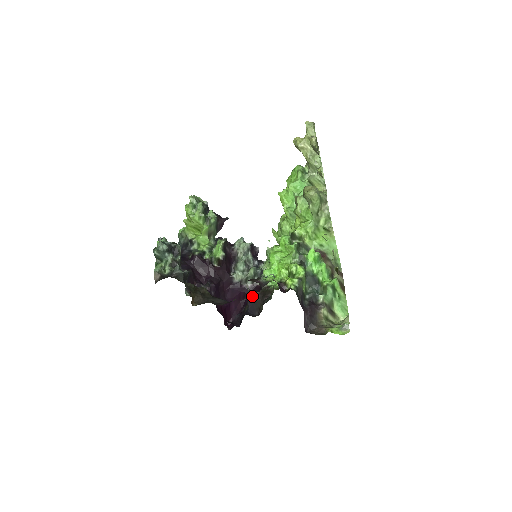
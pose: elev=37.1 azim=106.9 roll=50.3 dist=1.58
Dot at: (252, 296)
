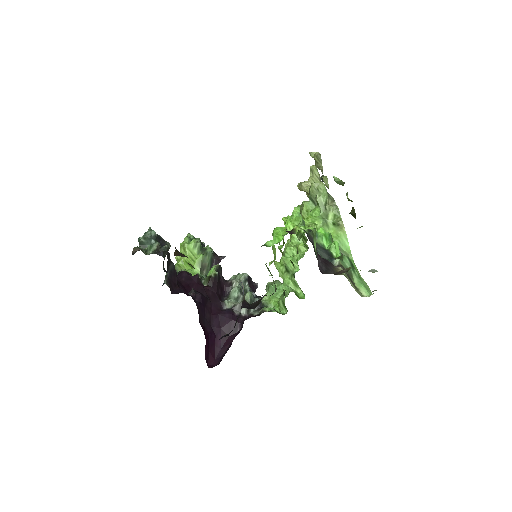
Dot at: occluded
